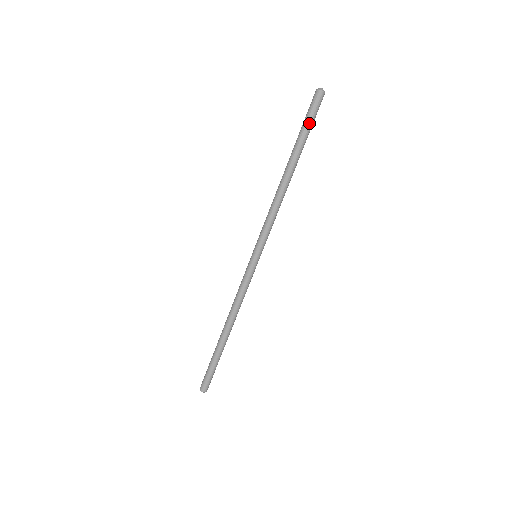
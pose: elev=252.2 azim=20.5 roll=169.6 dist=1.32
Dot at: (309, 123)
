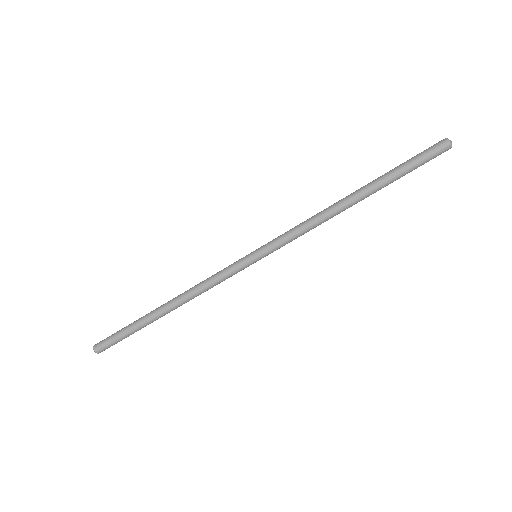
Dot at: (412, 163)
